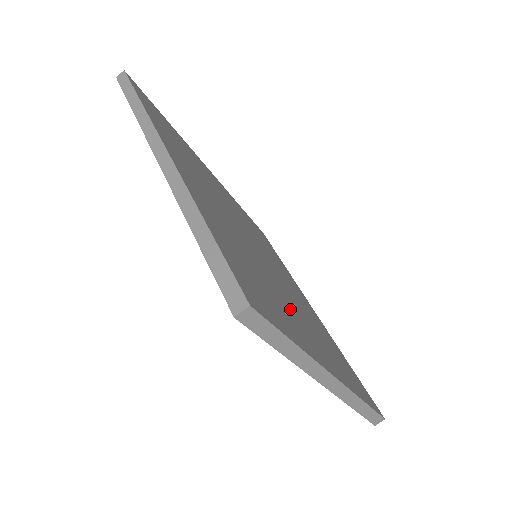
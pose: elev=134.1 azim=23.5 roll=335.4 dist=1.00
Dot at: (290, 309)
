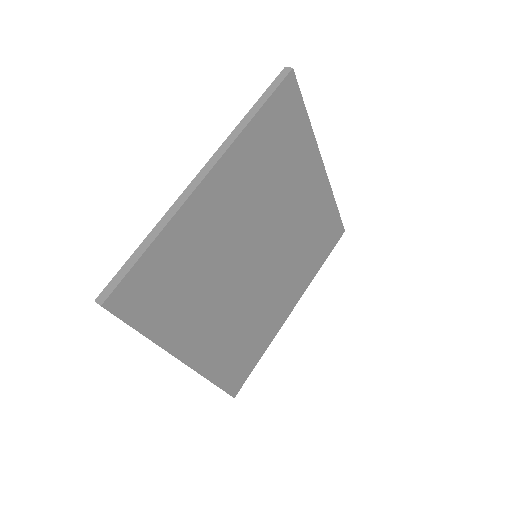
Dot at: (204, 308)
